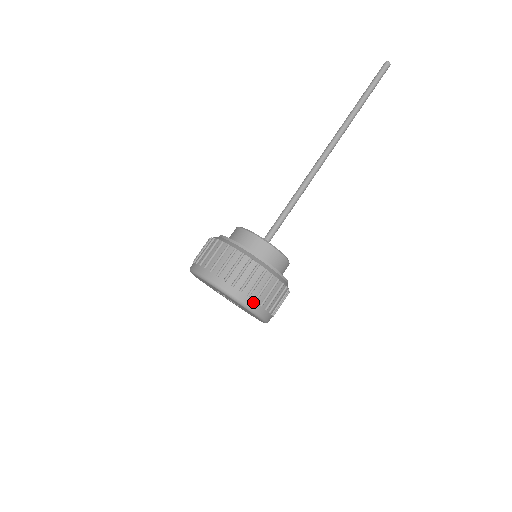
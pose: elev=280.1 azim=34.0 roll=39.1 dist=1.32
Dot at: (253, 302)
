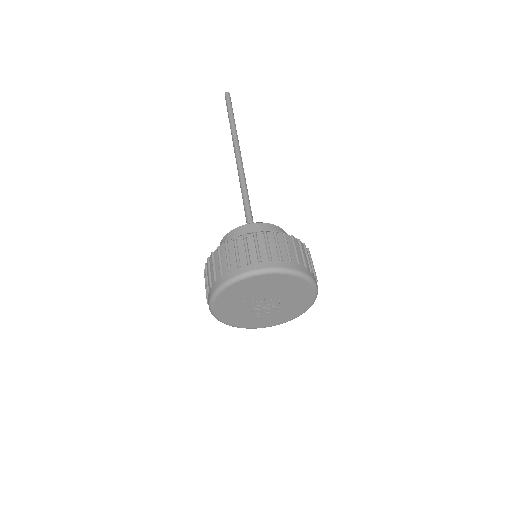
Dot at: (259, 264)
